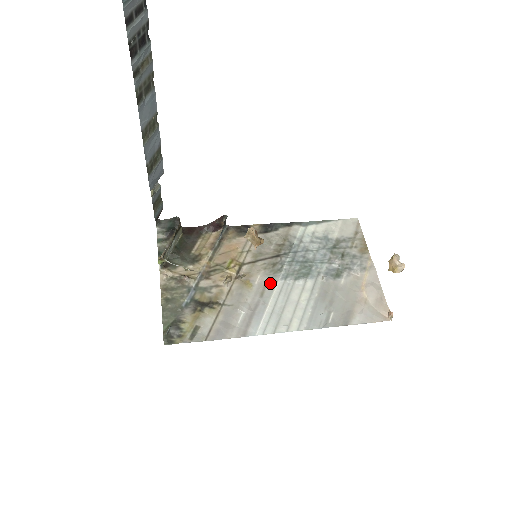
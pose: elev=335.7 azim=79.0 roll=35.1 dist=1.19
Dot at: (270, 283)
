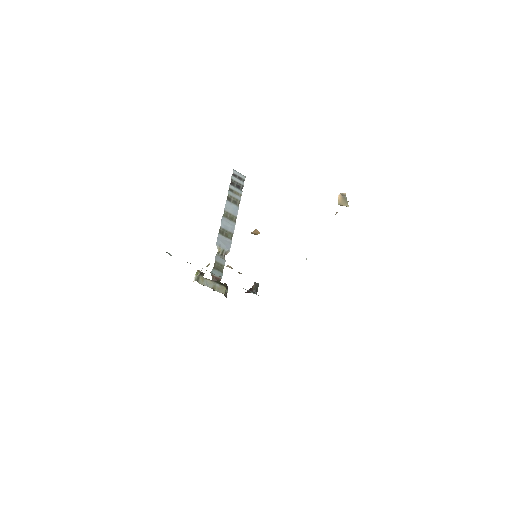
Dot at: occluded
